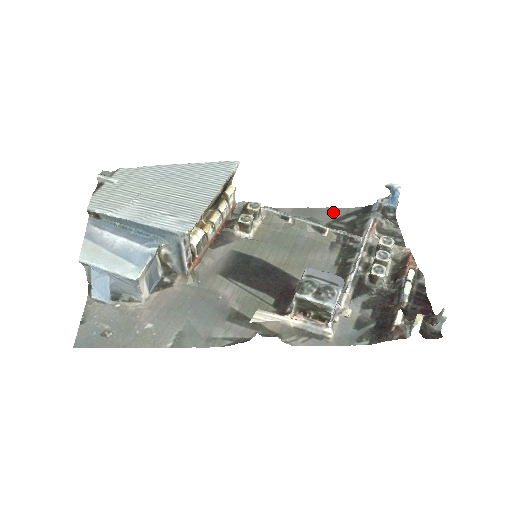
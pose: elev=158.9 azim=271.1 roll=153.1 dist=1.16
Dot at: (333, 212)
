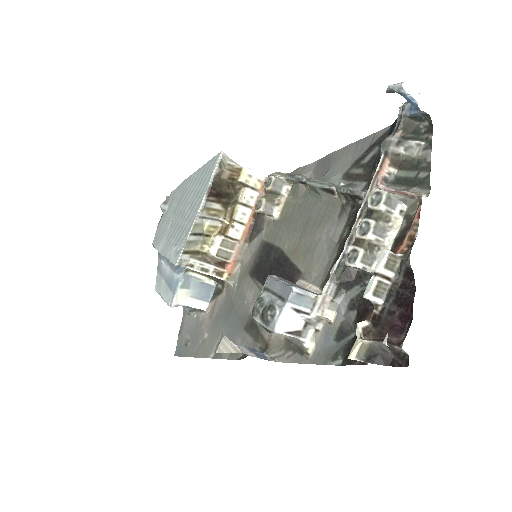
Dot at: (355, 150)
